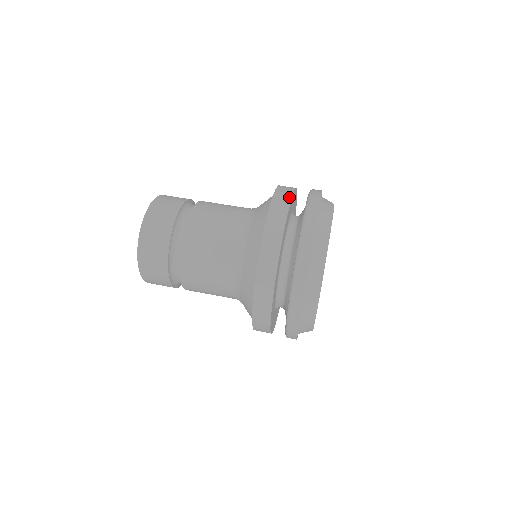
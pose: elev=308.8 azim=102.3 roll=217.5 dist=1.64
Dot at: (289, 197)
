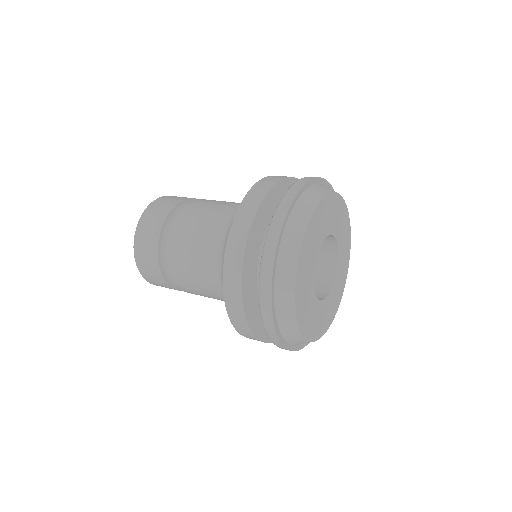
Dot at: occluded
